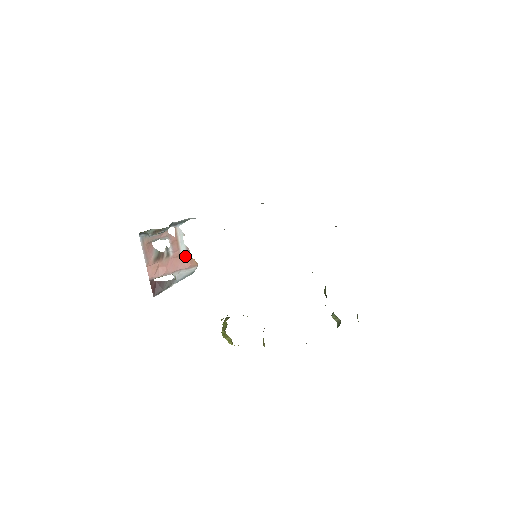
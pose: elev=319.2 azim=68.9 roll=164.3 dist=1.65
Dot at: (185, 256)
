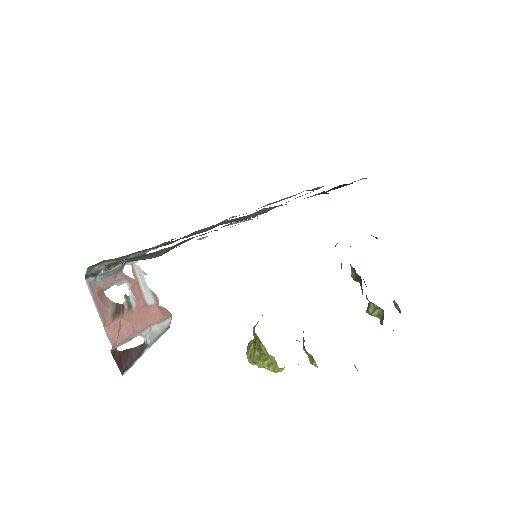
Dot at: (152, 305)
